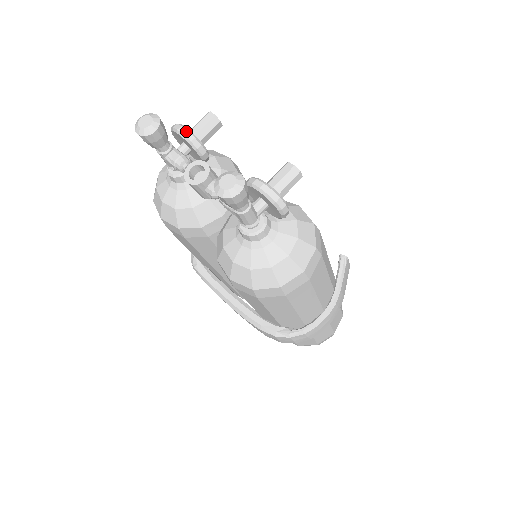
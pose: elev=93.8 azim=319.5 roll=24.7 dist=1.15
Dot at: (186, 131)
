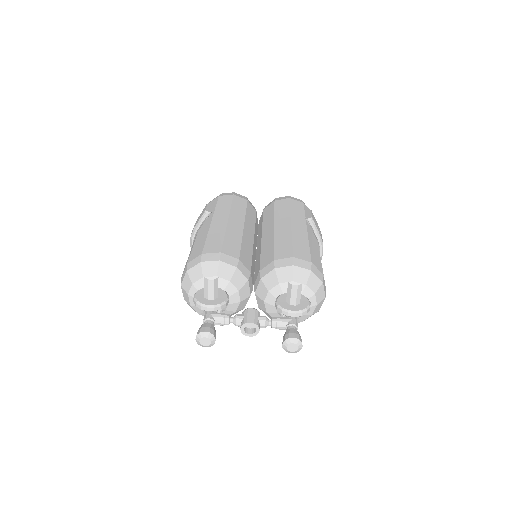
Dot at: (214, 309)
